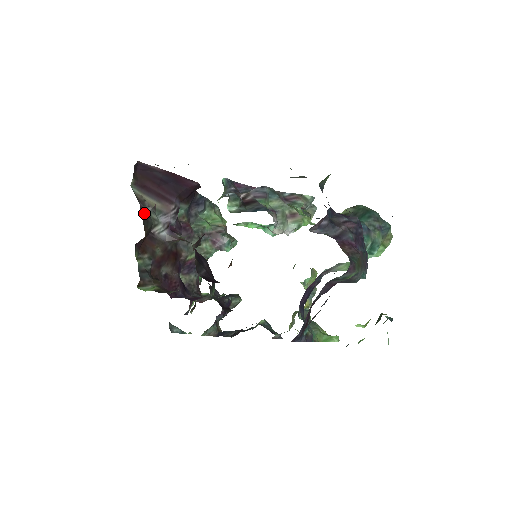
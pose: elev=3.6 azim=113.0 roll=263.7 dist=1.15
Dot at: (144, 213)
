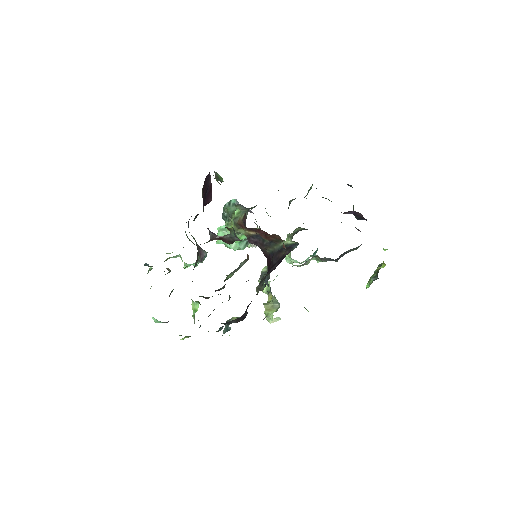
Dot at: occluded
